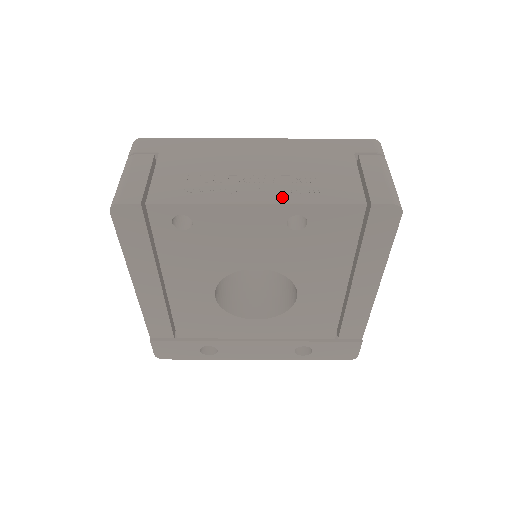
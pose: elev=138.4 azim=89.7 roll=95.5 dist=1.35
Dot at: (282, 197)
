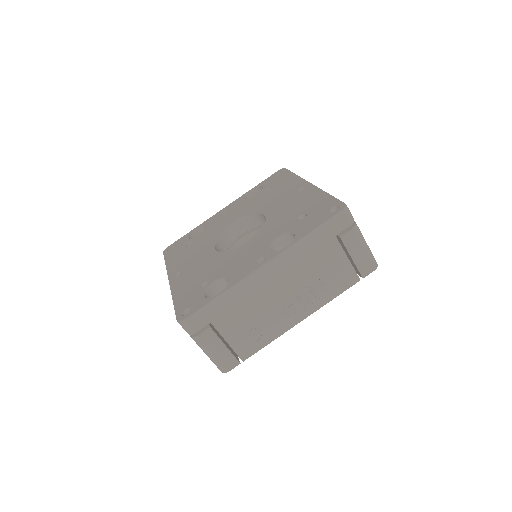
Dot at: (313, 307)
